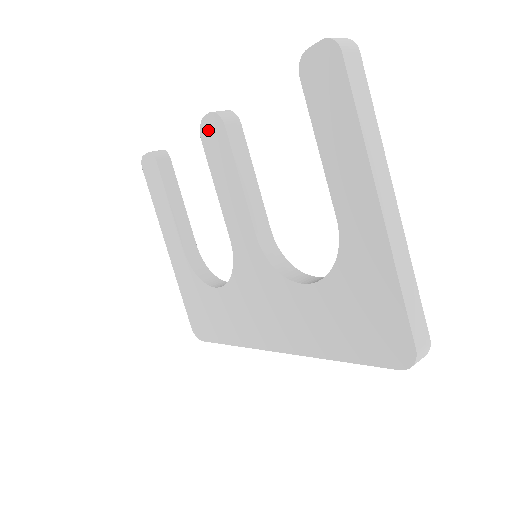
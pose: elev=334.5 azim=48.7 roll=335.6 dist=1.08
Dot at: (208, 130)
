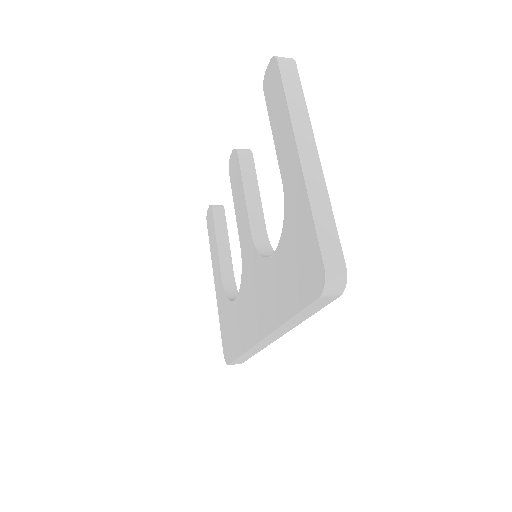
Dot at: (232, 164)
